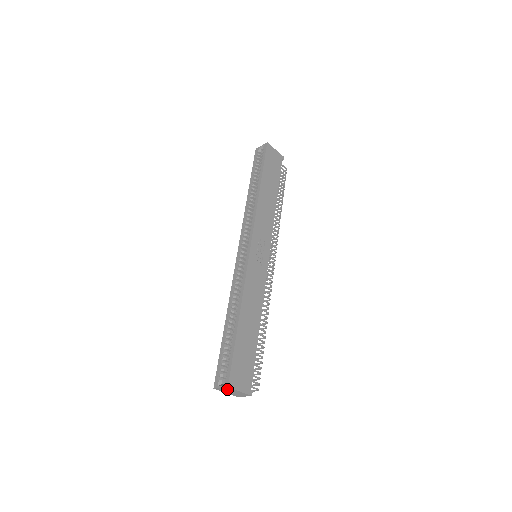
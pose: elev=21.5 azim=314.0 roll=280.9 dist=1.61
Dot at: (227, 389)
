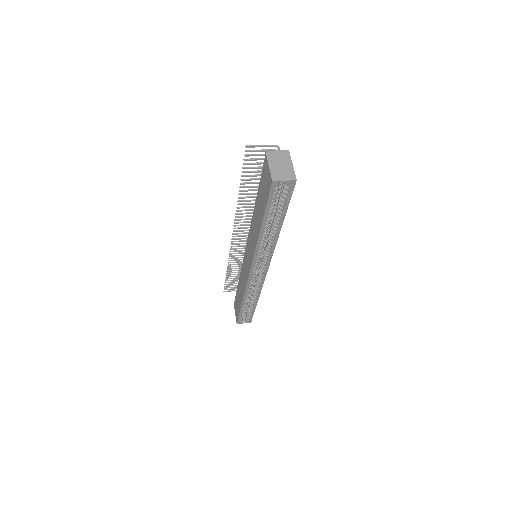
Dot at: (245, 319)
